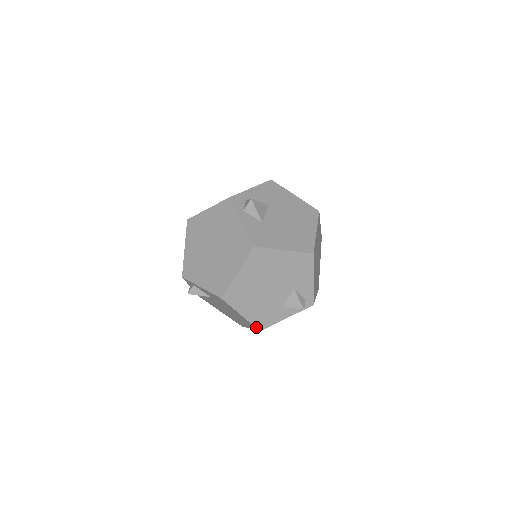
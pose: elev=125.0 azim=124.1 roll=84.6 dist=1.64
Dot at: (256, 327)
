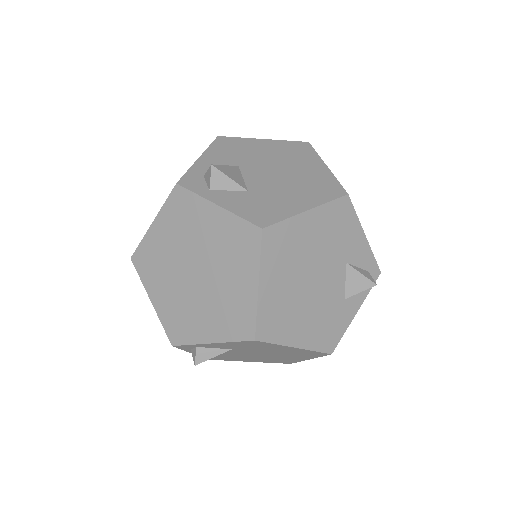
Dot at: (324, 352)
